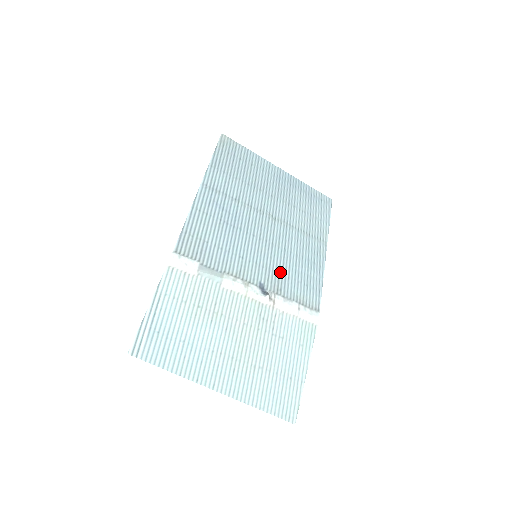
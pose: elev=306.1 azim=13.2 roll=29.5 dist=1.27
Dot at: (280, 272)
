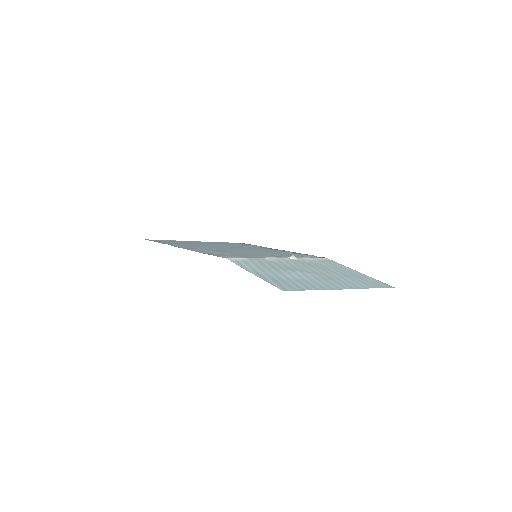
Dot at: (278, 254)
